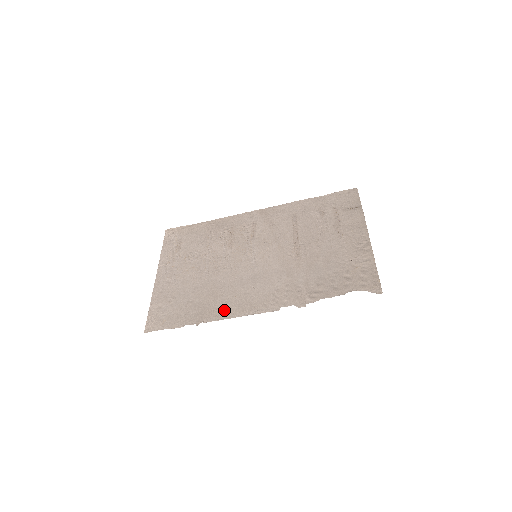
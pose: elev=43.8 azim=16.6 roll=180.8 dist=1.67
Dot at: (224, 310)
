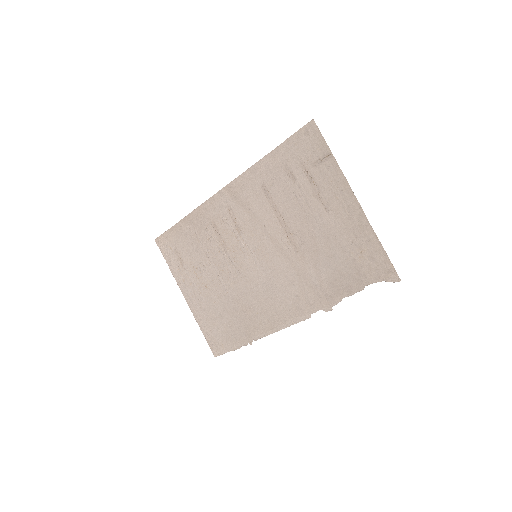
Dot at: (263, 325)
